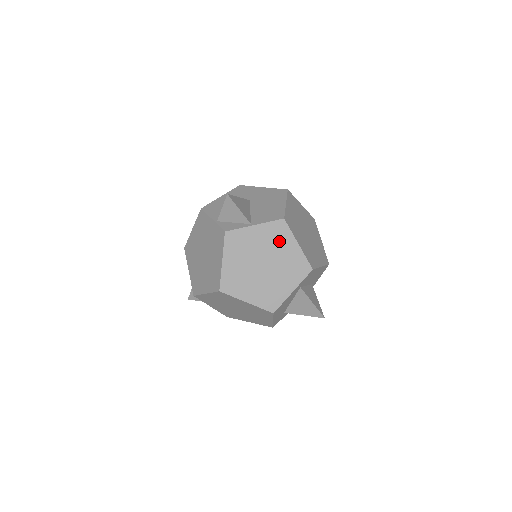
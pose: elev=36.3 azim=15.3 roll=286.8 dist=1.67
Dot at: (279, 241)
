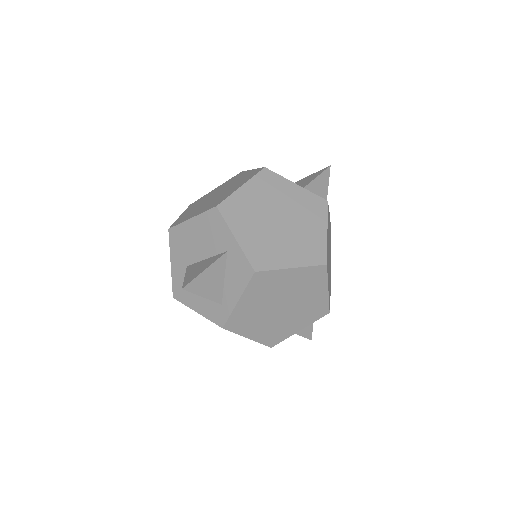
Dot at: occluded
